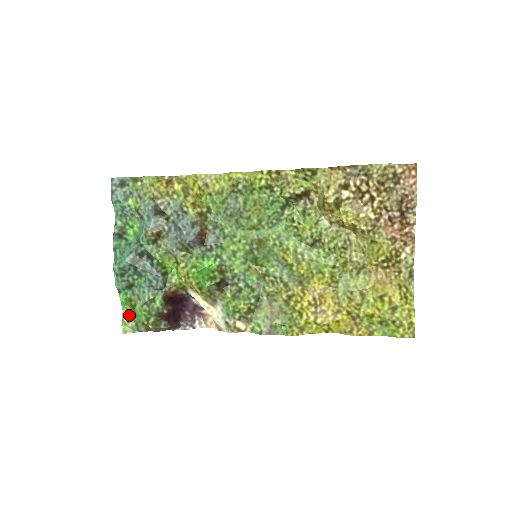
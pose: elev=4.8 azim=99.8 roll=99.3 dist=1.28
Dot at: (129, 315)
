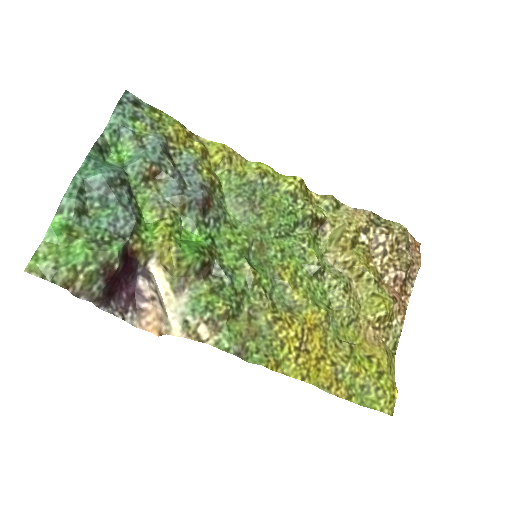
Dot at: (50, 251)
